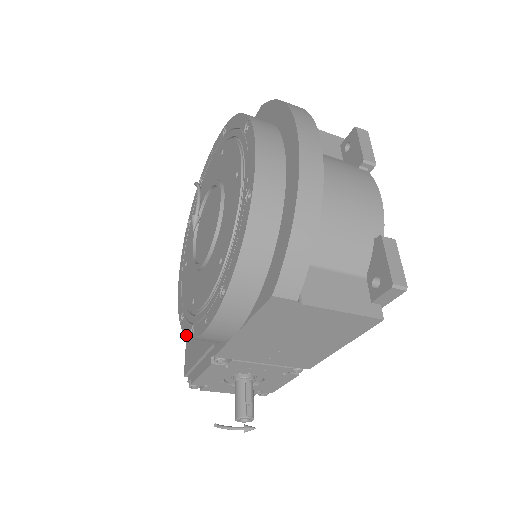
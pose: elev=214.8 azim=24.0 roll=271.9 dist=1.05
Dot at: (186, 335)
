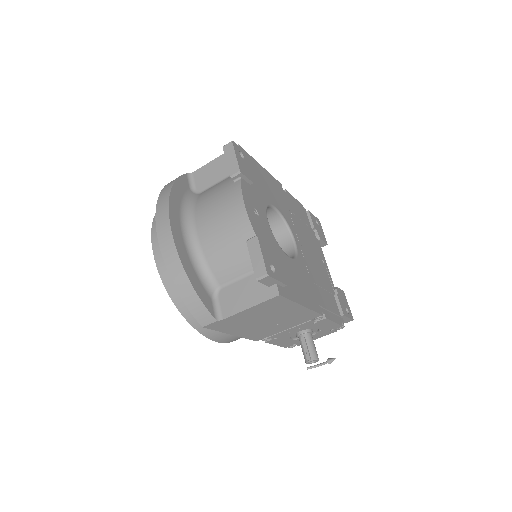
Dot at: occluded
